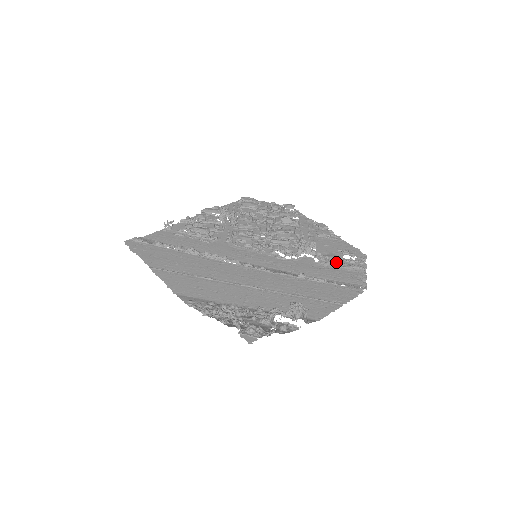
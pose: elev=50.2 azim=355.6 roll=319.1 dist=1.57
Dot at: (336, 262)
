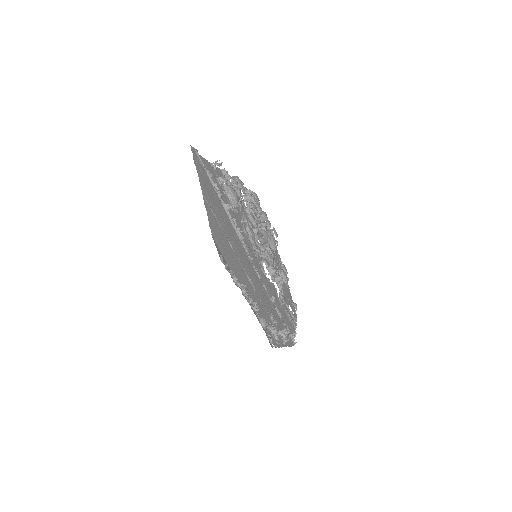
Dot at: (286, 307)
